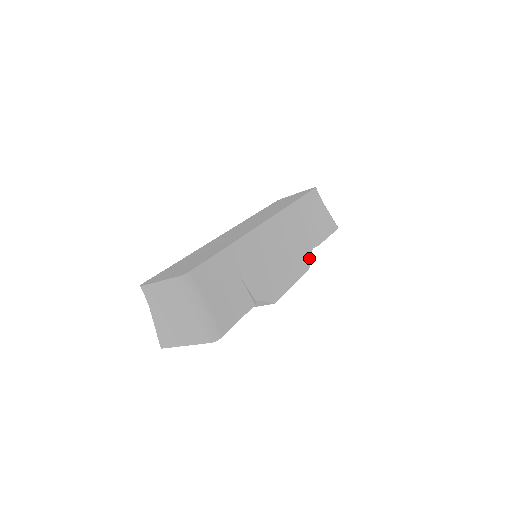
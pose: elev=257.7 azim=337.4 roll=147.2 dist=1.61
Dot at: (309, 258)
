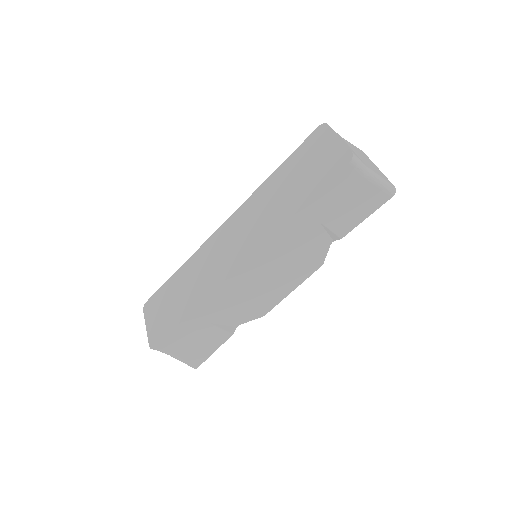
Dot at: (324, 255)
